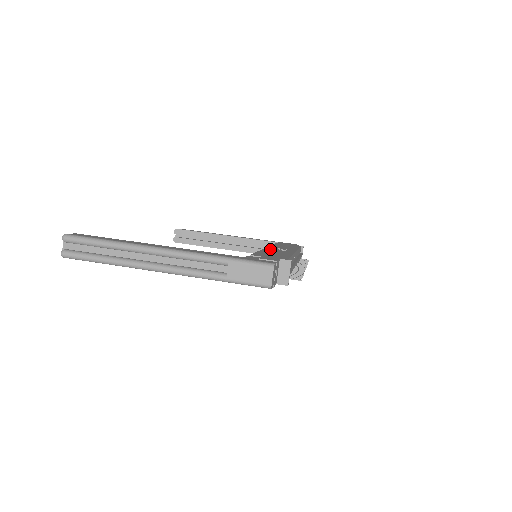
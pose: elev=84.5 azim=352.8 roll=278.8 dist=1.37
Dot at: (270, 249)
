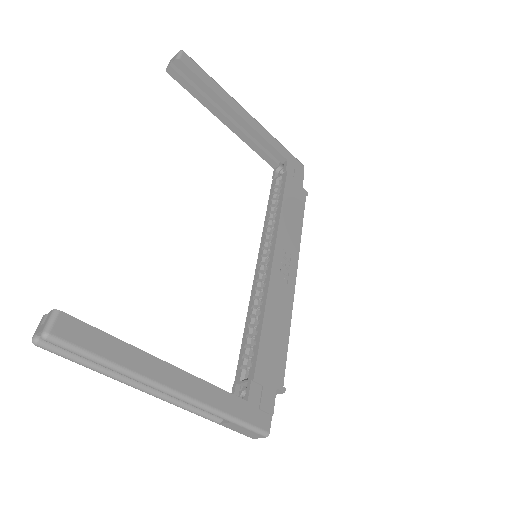
Dot at: (275, 284)
